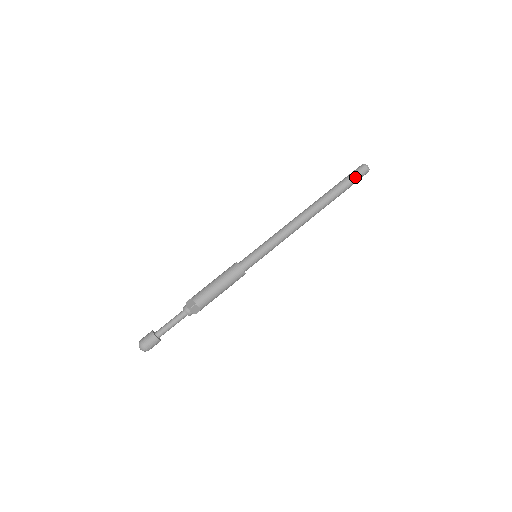
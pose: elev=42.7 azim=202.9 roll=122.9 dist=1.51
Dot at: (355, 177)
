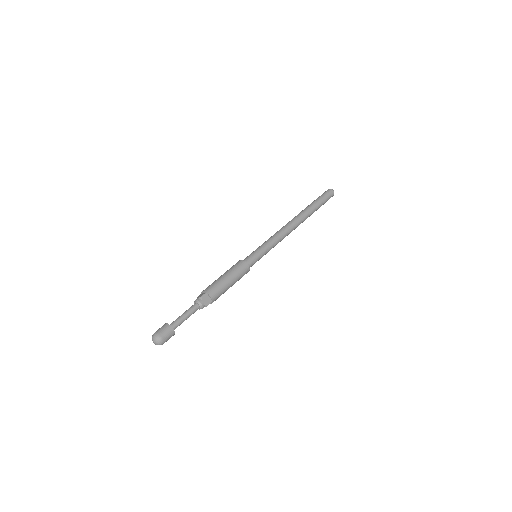
Dot at: (324, 196)
